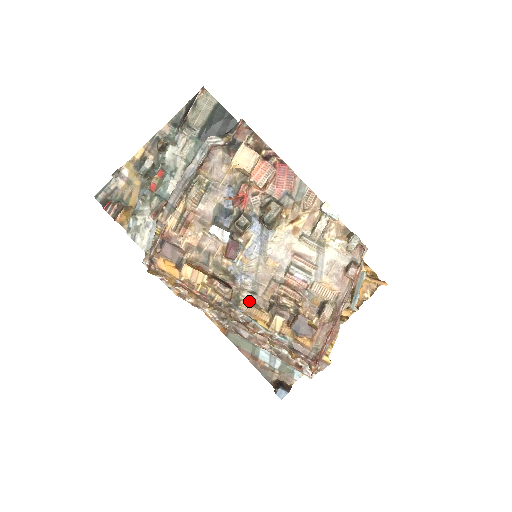
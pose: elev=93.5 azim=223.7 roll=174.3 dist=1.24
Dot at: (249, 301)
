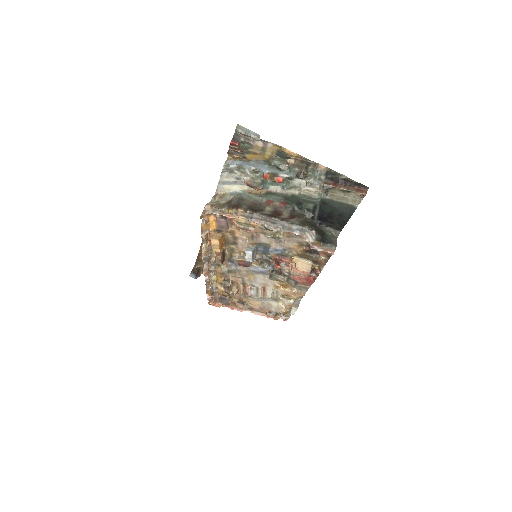
Dot at: (223, 271)
